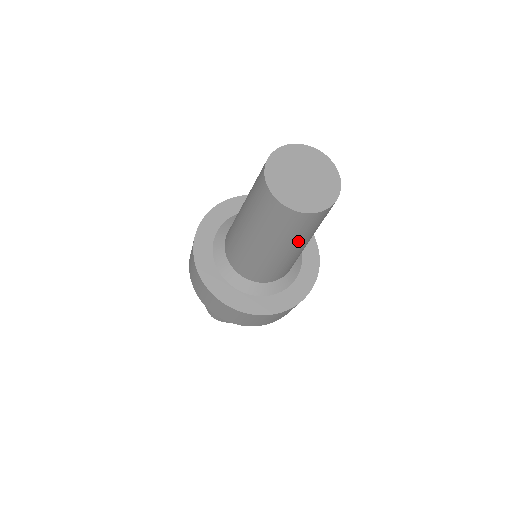
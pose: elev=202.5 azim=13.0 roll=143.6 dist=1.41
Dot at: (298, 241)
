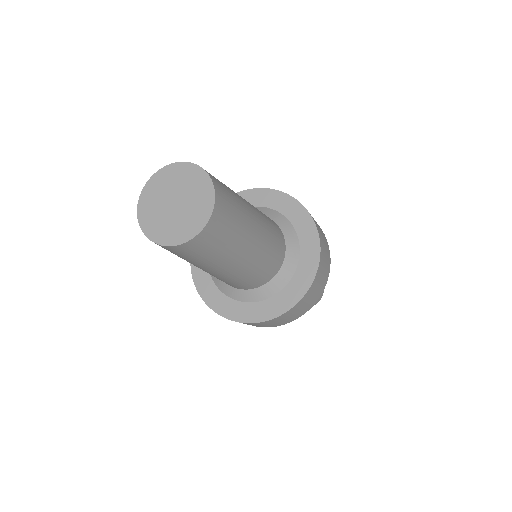
Dot at: (196, 264)
